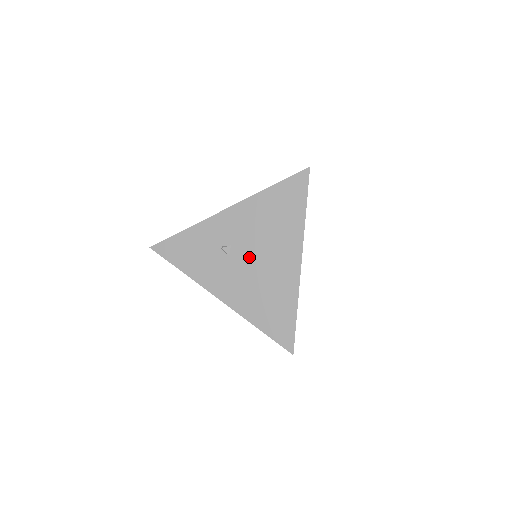
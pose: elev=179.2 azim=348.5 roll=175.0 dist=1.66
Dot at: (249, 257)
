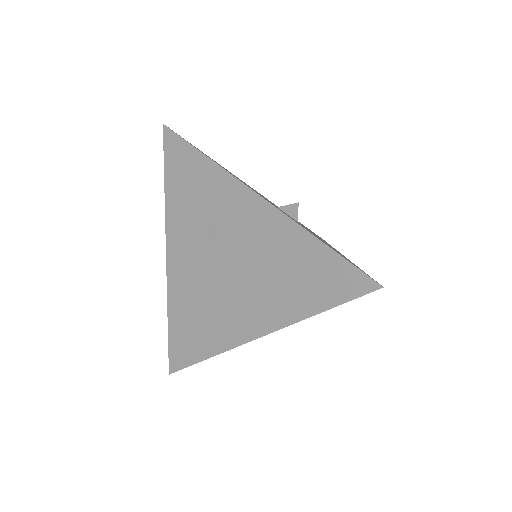
Dot at: (224, 265)
